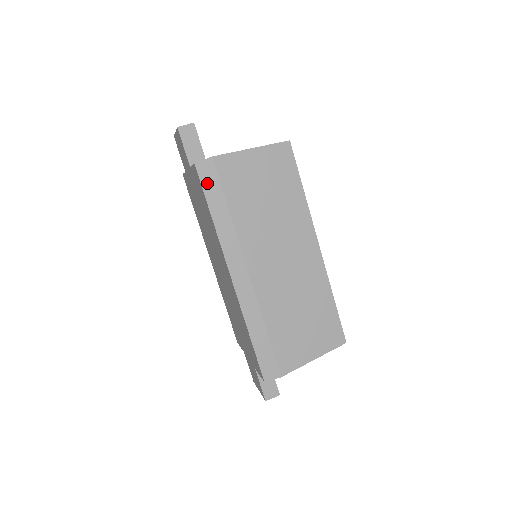
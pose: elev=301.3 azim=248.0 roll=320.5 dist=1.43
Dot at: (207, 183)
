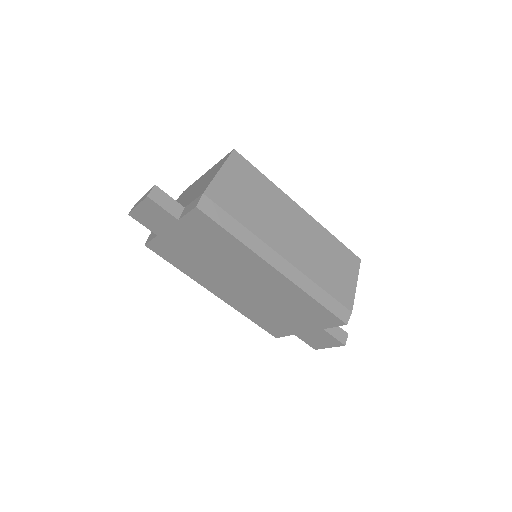
Dot at: (214, 215)
